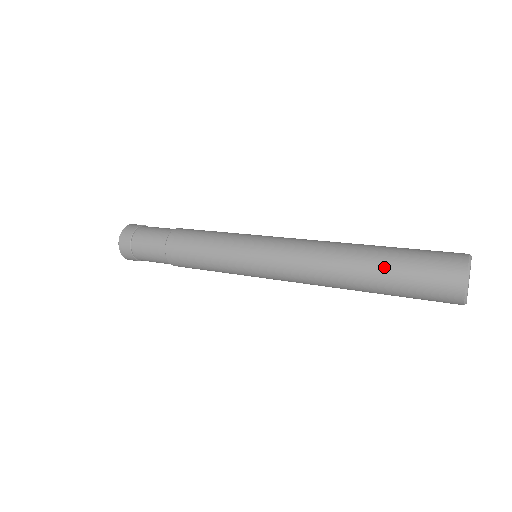
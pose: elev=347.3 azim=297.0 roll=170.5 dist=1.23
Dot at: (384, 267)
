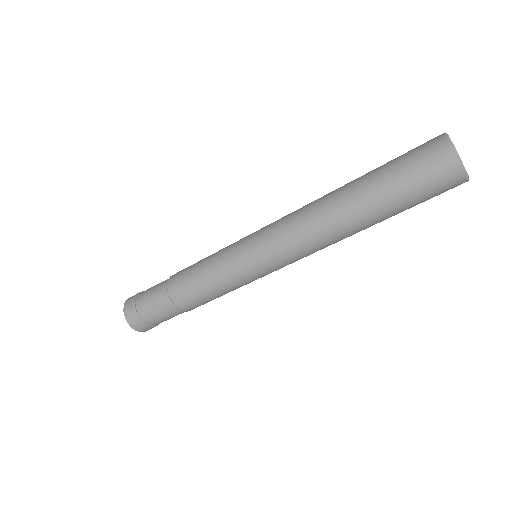
Dot at: occluded
